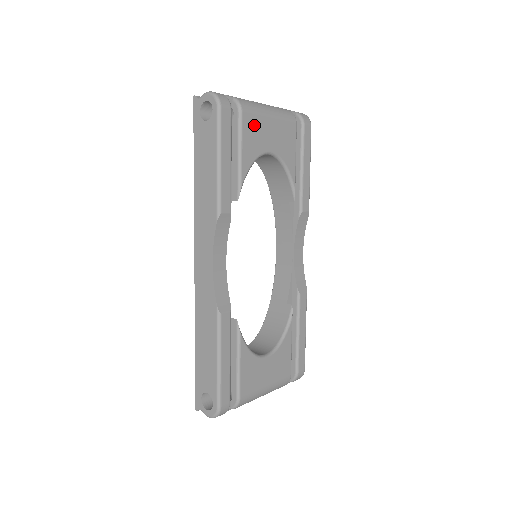
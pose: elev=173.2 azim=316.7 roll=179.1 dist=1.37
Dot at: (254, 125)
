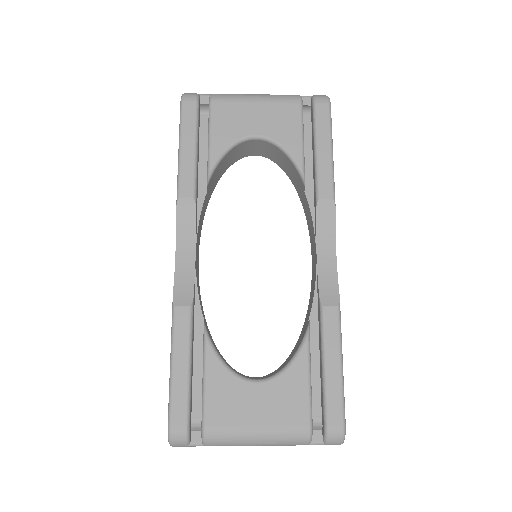
Dot at: (230, 112)
